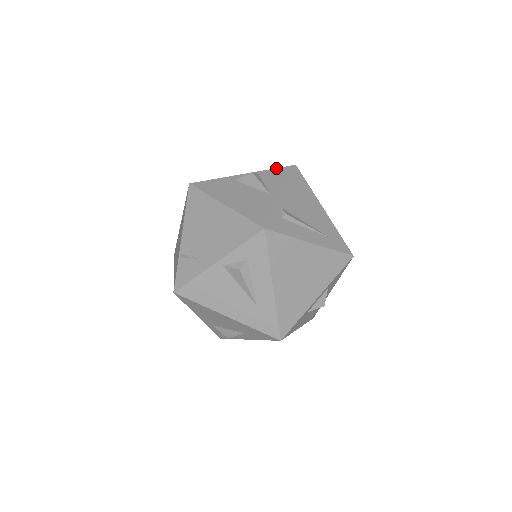
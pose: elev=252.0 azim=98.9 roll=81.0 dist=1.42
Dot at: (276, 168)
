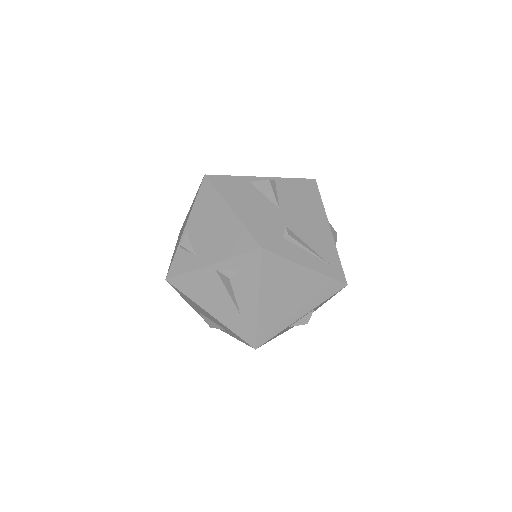
Dot at: (295, 178)
